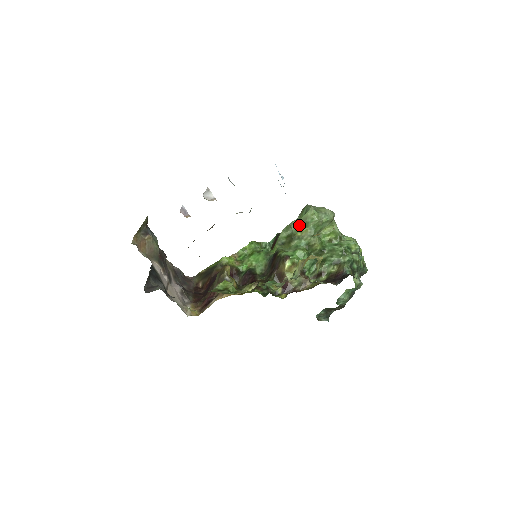
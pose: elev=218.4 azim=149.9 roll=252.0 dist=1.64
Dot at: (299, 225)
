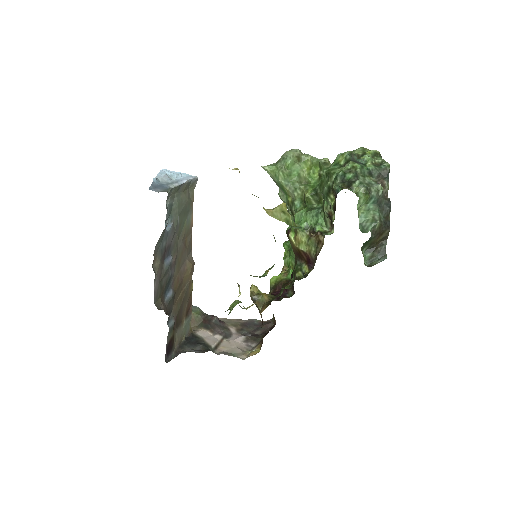
Dot at: (282, 192)
